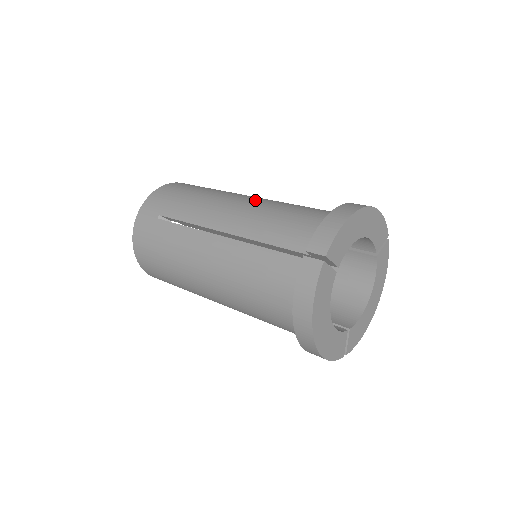
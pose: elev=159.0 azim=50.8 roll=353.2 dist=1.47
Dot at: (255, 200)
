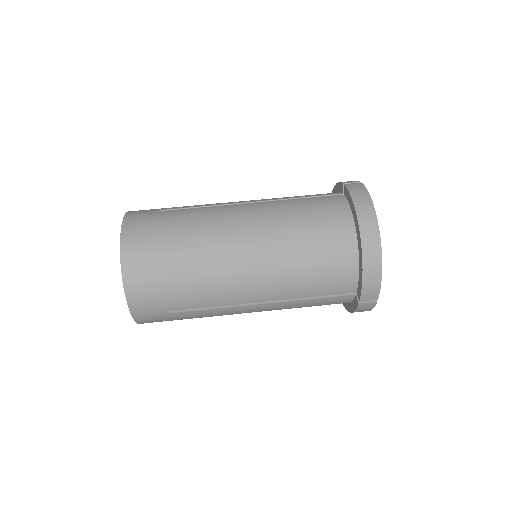
Dot at: (259, 257)
